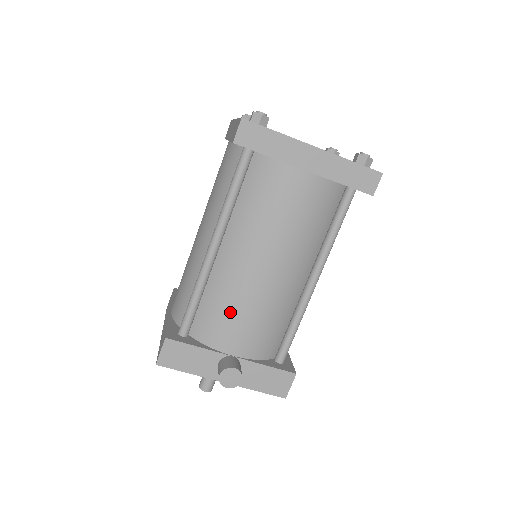
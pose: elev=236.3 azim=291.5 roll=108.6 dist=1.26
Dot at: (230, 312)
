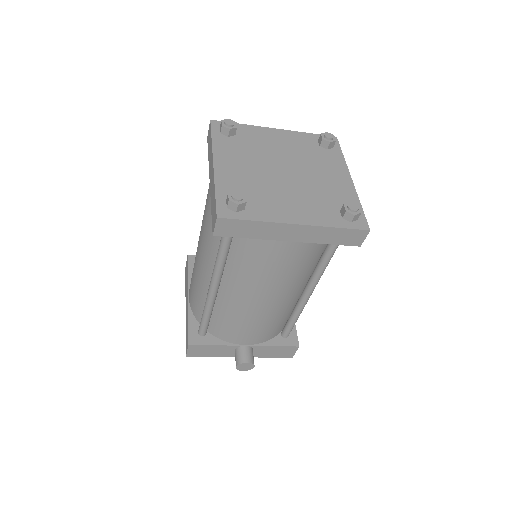
Dot at: (238, 325)
